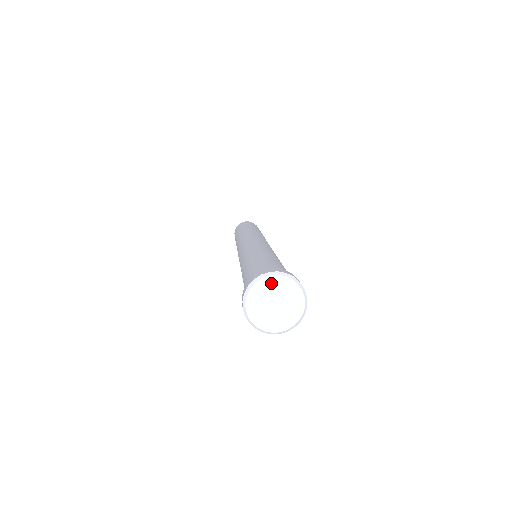
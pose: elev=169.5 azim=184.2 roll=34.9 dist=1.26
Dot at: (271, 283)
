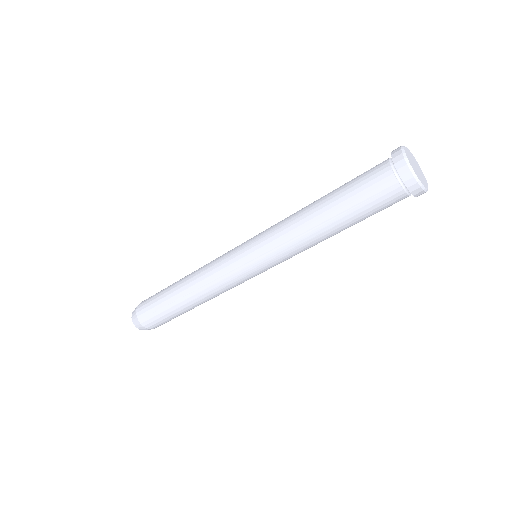
Dot at: (414, 159)
